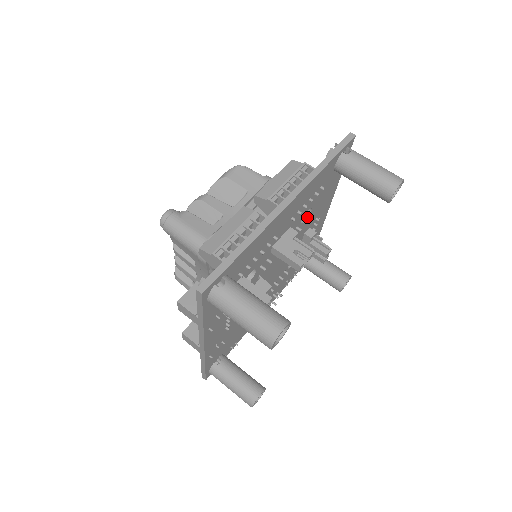
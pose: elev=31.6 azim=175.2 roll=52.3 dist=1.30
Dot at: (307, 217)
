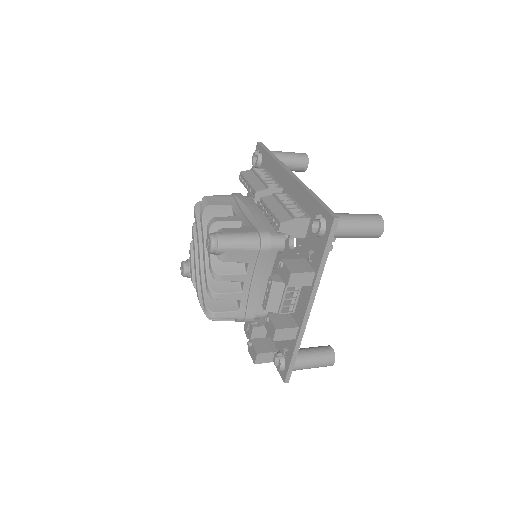
Dot at: occluded
